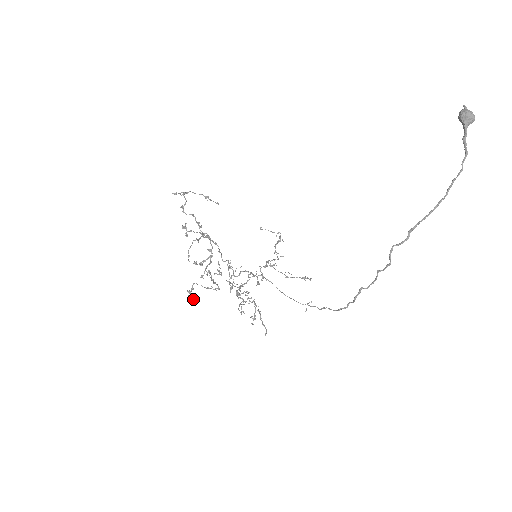
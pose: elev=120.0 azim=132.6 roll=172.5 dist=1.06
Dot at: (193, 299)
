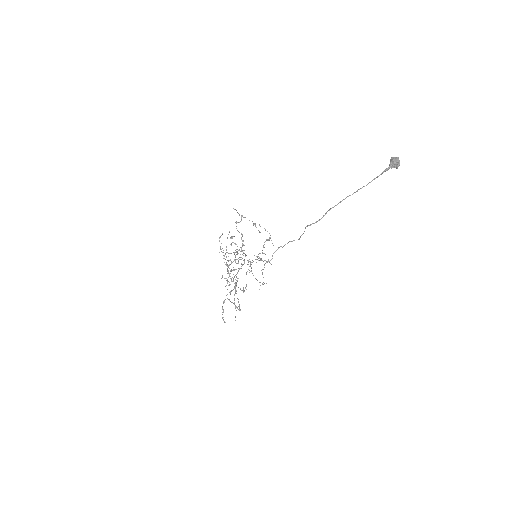
Dot at: (224, 321)
